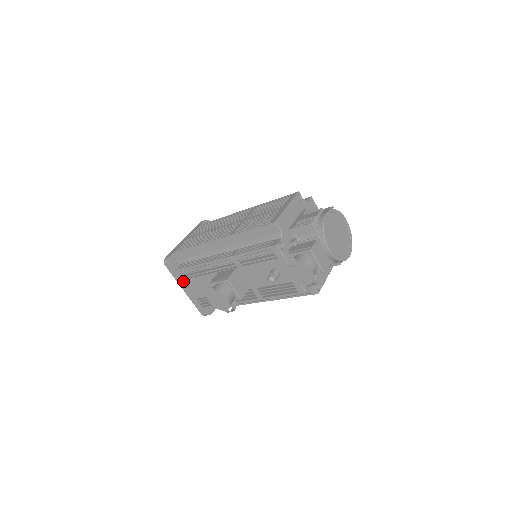
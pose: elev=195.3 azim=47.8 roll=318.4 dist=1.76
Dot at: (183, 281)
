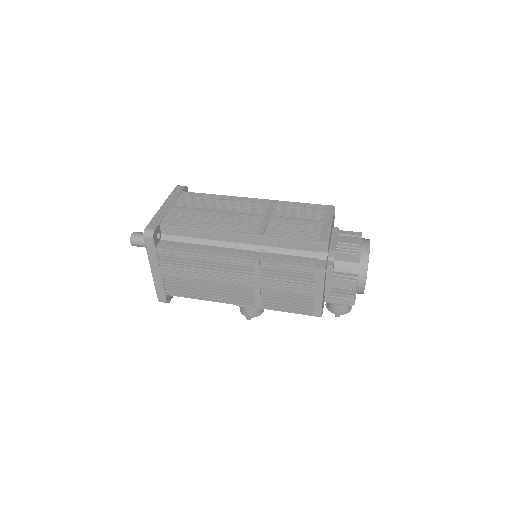
Dot at: occluded
